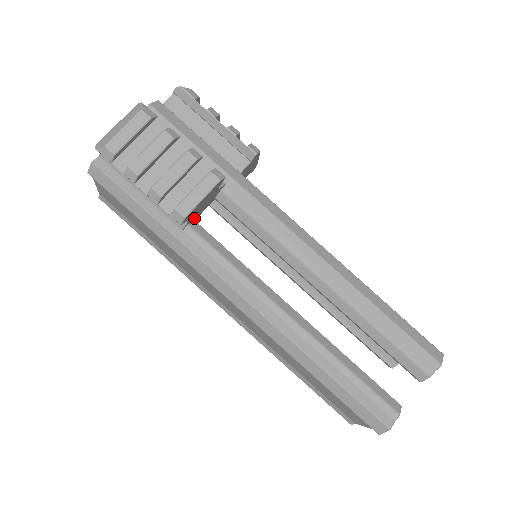
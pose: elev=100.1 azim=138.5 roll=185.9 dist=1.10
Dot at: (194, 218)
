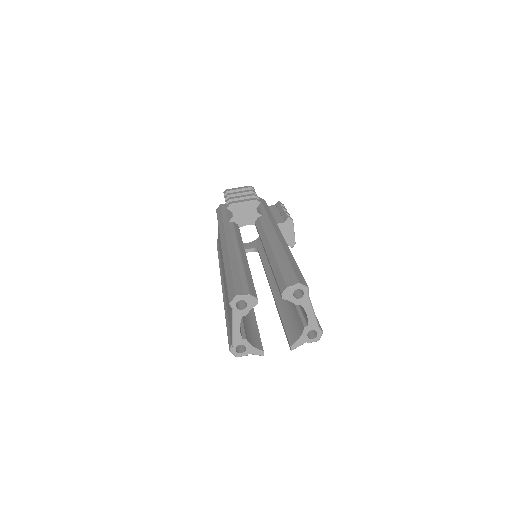
Dot at: (238, 222)
